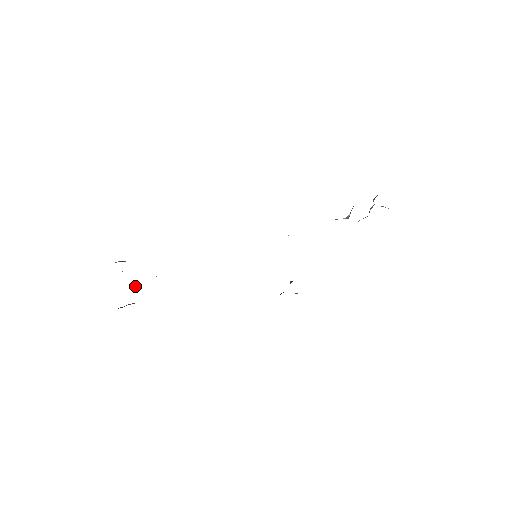
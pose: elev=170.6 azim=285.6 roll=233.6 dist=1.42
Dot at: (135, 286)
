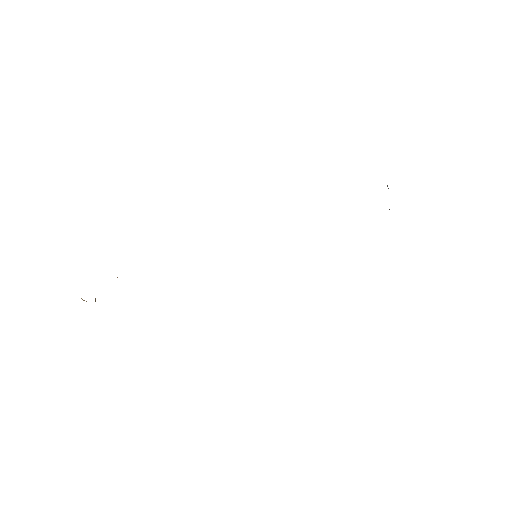
Dot at: (95, 301)
